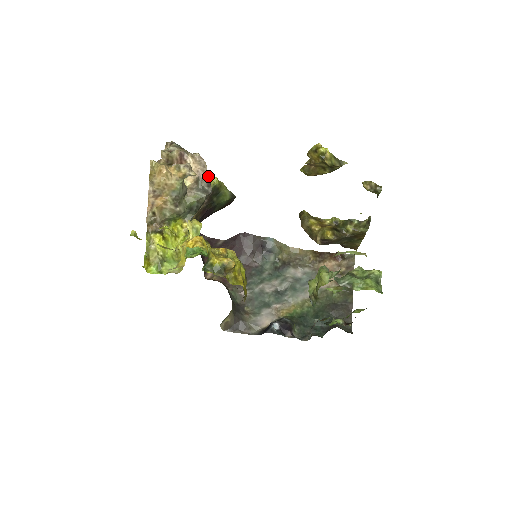
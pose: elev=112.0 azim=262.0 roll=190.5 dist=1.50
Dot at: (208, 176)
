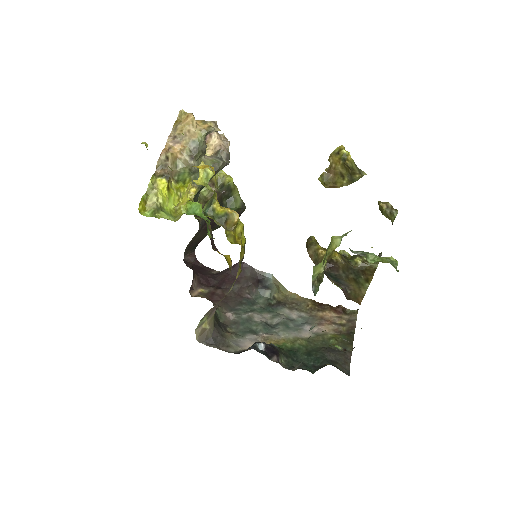
Dot at: (229, 152)
